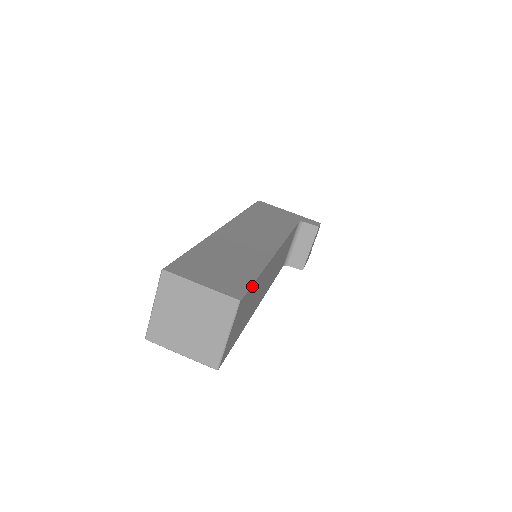
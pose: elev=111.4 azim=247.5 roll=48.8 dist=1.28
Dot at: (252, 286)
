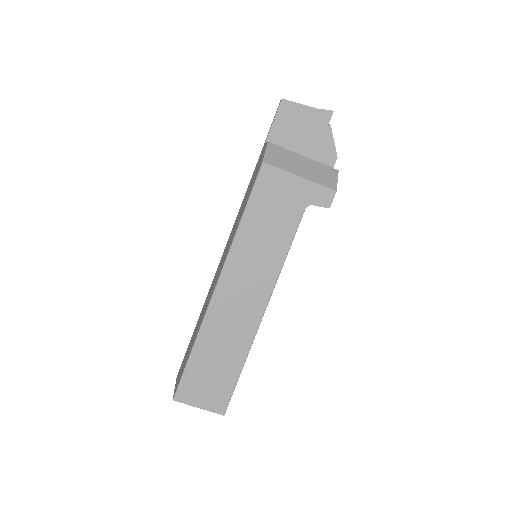
Dot at: occluded
